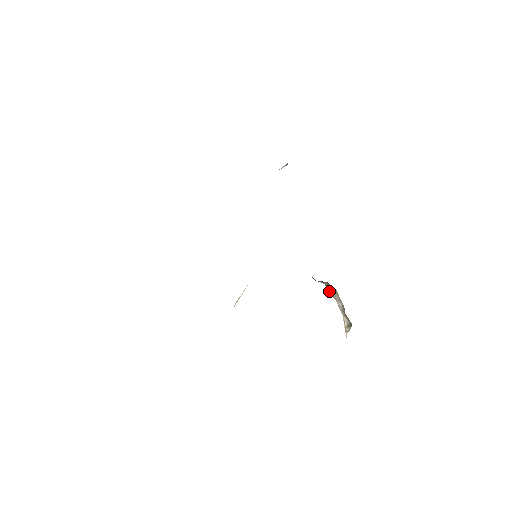
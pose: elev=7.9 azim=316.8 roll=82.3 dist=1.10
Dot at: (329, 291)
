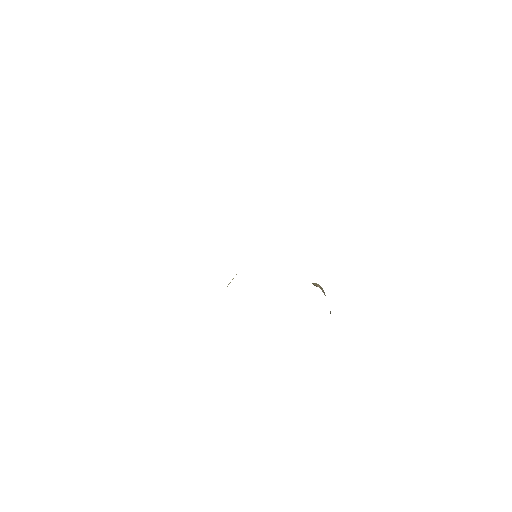
Dot at: occluded
